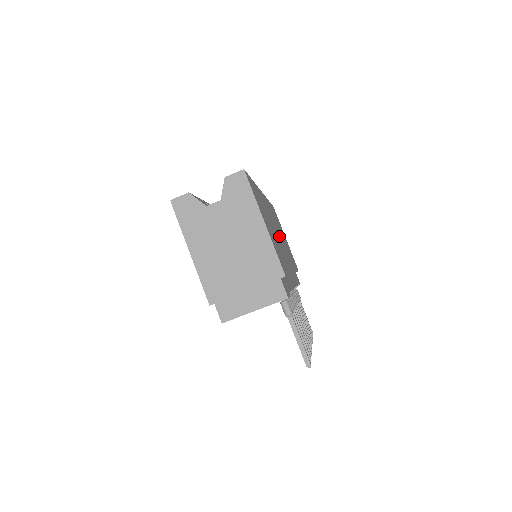
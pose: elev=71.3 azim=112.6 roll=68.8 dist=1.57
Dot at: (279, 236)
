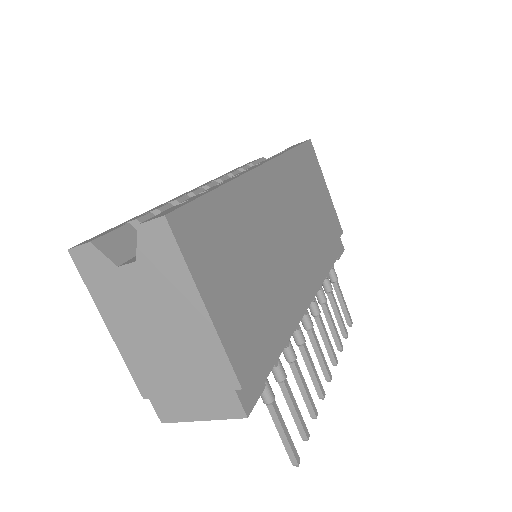
Dot at: (287, 233)
